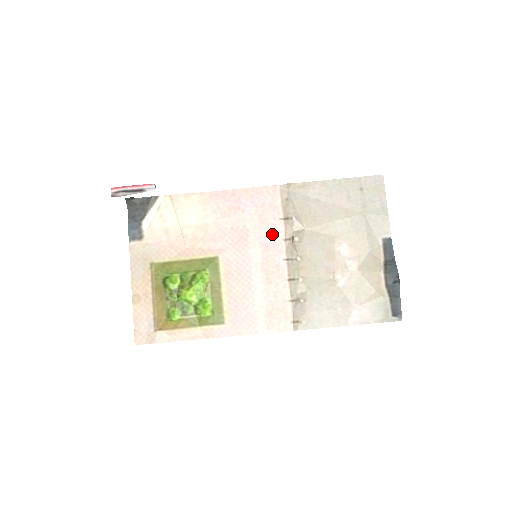
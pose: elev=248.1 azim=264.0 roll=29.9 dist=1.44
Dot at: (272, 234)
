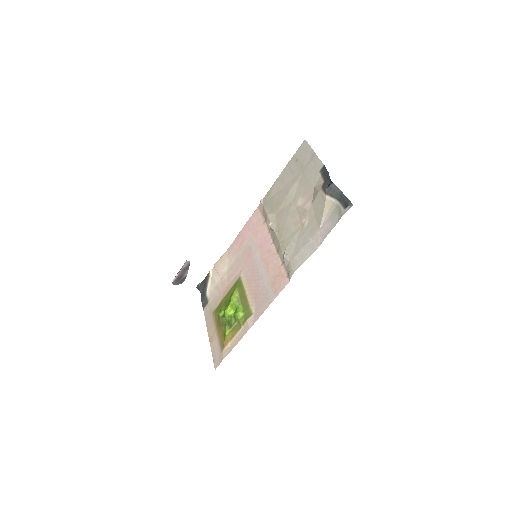
Dot at: (262, 236)
